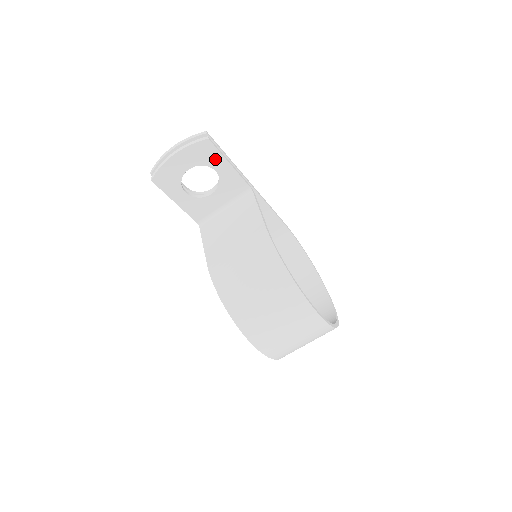
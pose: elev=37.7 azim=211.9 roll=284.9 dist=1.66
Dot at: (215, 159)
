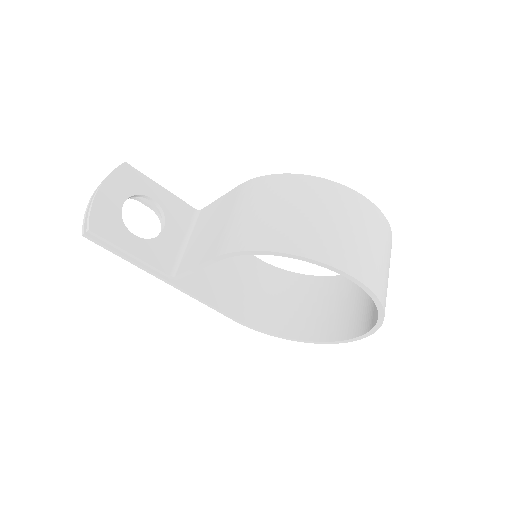
Dot at: (144, 184)
